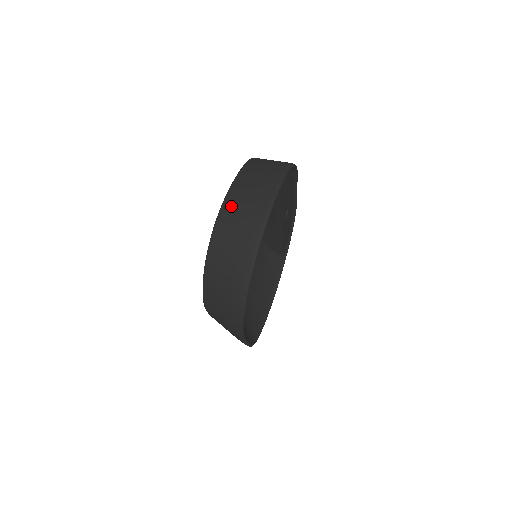
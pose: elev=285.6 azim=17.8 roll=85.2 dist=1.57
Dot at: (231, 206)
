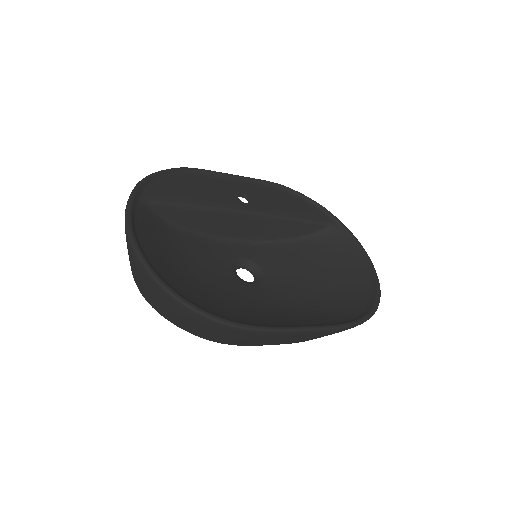
Dot at: occluded
